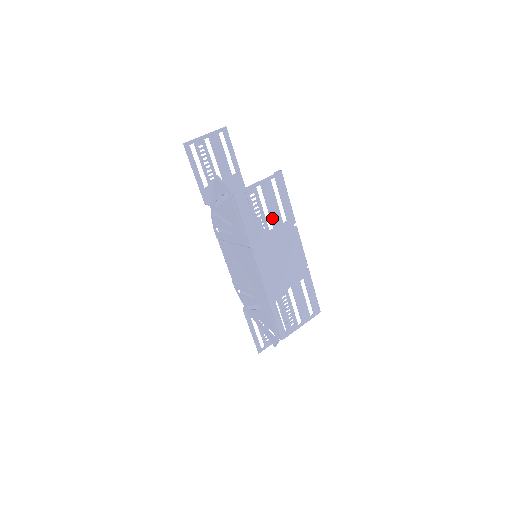
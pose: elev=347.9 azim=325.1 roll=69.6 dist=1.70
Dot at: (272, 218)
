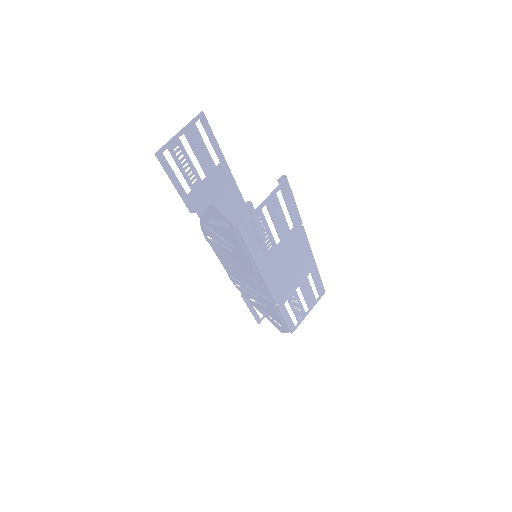
Dot at: (279, 232)
